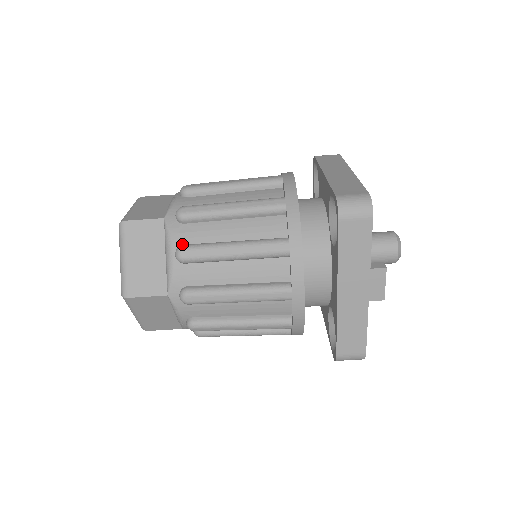
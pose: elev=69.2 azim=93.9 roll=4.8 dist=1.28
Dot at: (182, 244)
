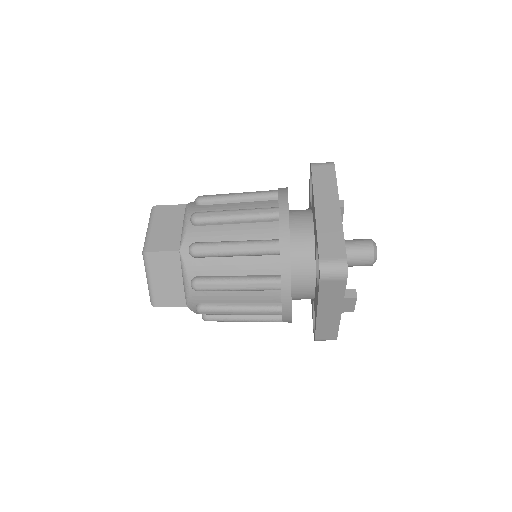
Dot at: (196, 275)
